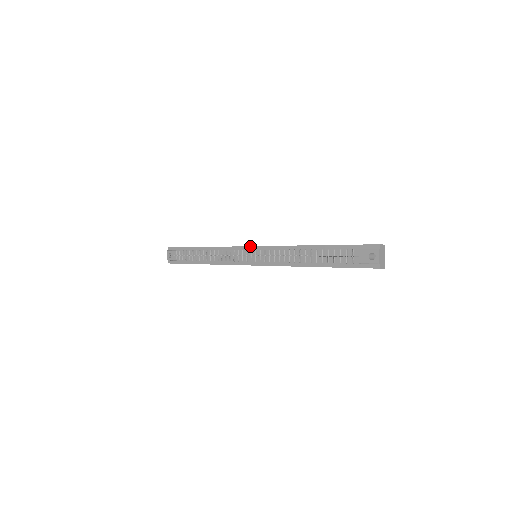
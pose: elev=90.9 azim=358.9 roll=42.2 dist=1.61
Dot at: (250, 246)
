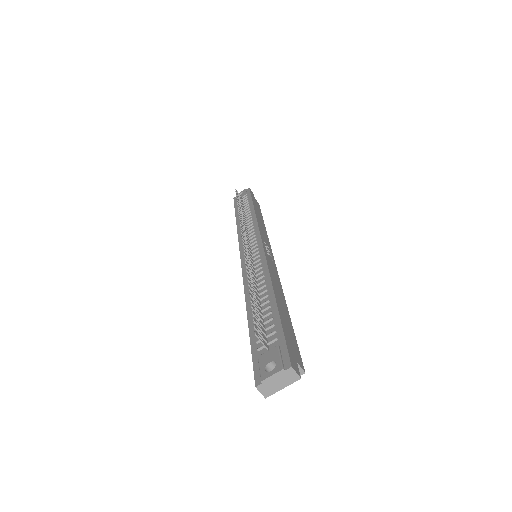
Dot at: (262, 241)
